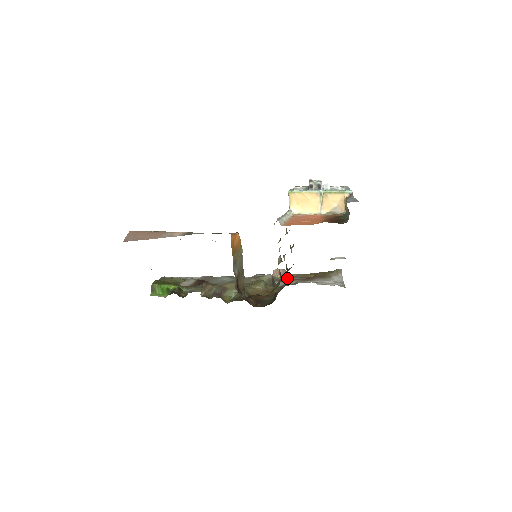
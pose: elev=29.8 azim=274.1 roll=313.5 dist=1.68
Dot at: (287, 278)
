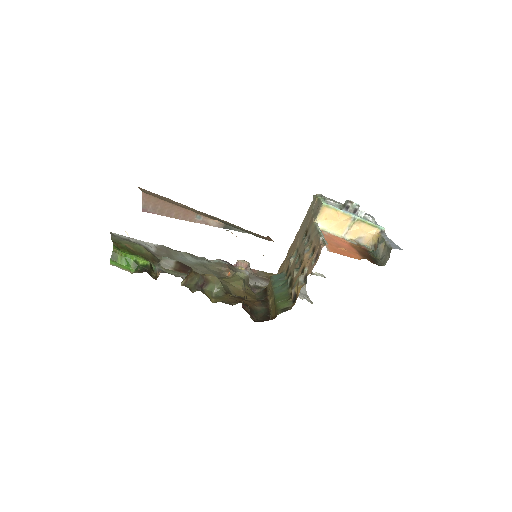
Dot at: (252, 274)
